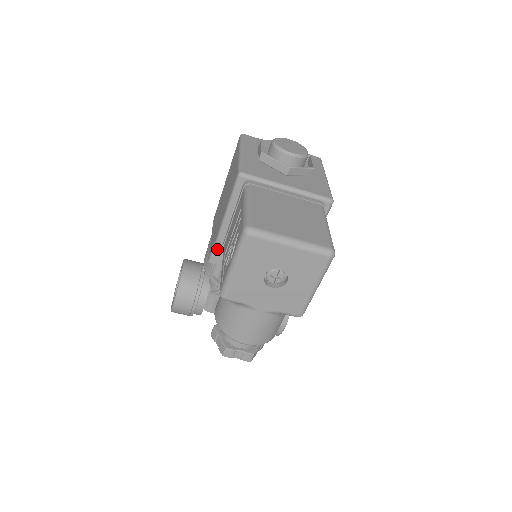
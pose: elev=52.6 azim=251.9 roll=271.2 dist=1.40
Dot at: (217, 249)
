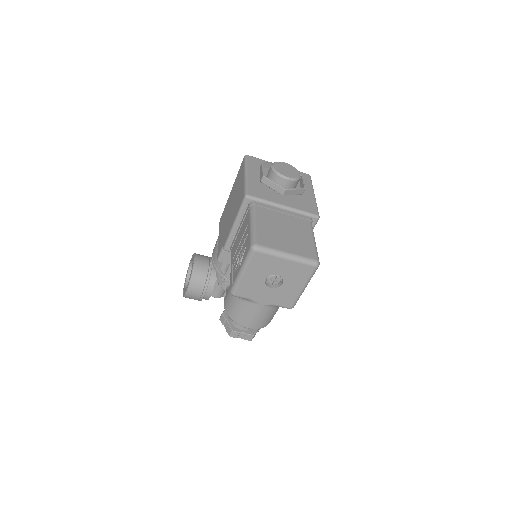
Dot at: (225, 251)
